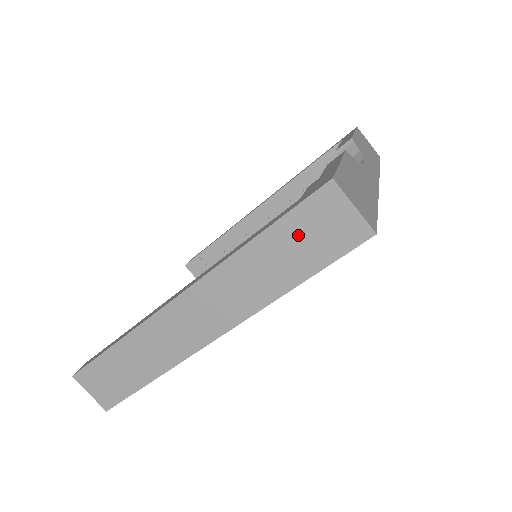
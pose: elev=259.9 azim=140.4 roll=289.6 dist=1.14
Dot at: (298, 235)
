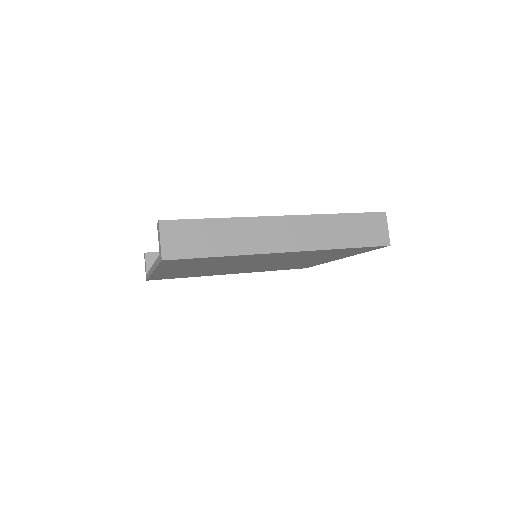
Dot at: (360, 225)
